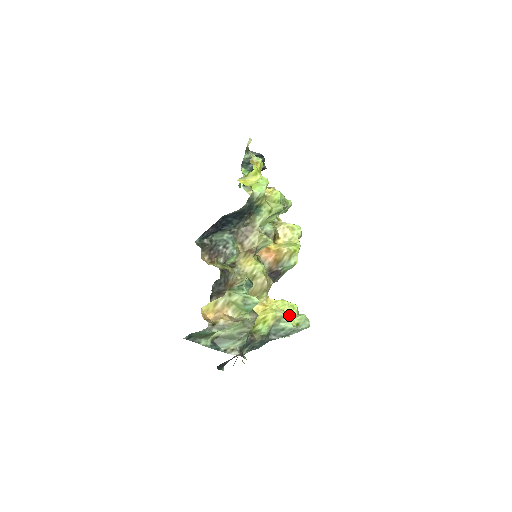
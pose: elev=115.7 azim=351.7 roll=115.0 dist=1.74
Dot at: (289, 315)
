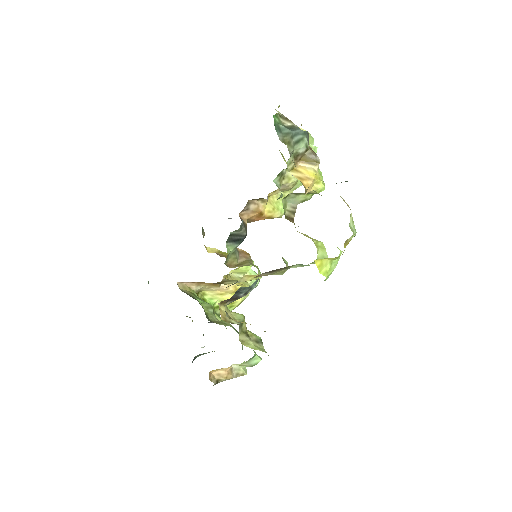
Dot at: occluded
